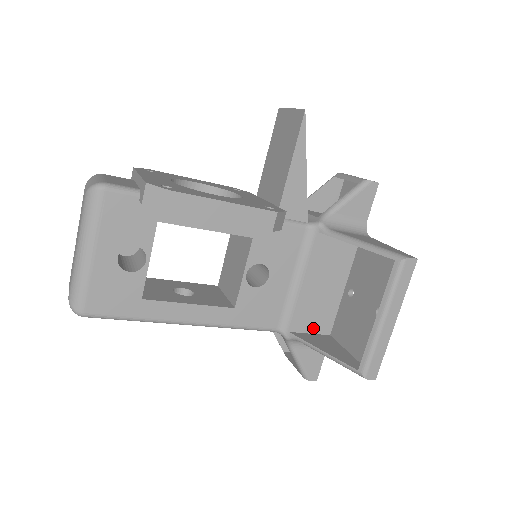
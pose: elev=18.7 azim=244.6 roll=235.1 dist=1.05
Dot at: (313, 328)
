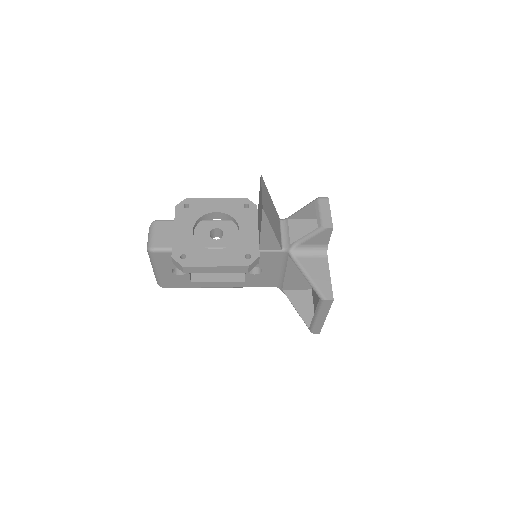
Dot at: (298, 288)
